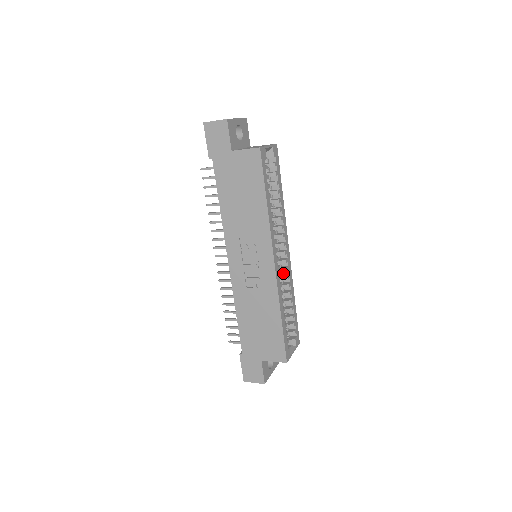
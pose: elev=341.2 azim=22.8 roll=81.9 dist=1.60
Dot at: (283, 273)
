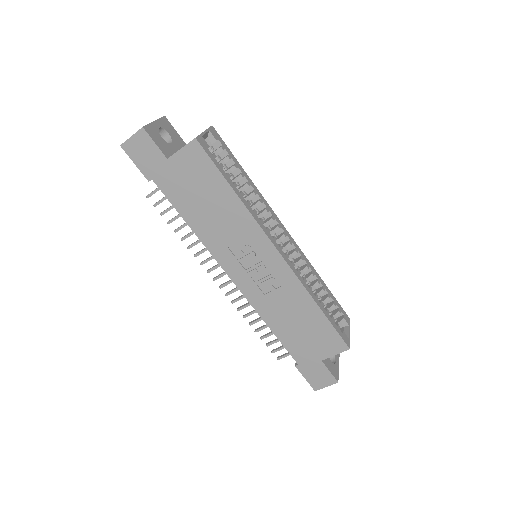
Dot at: (294, 258)
